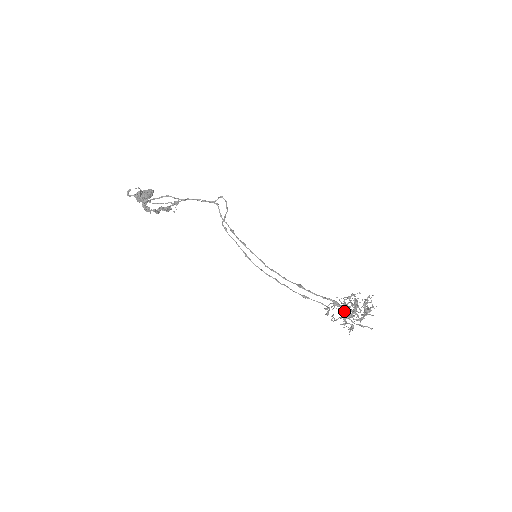
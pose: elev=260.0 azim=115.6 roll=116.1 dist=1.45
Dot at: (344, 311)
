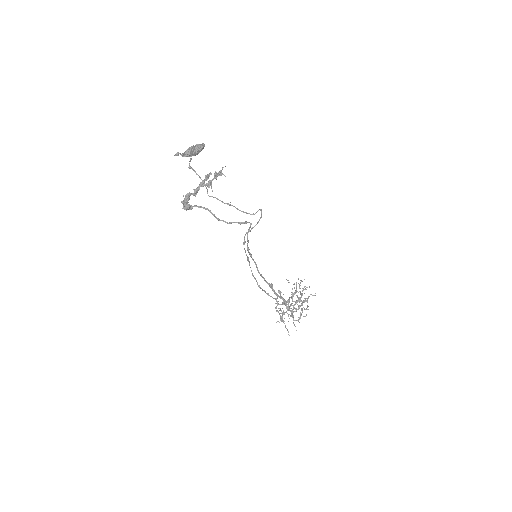
Dot at: (284, 314)
